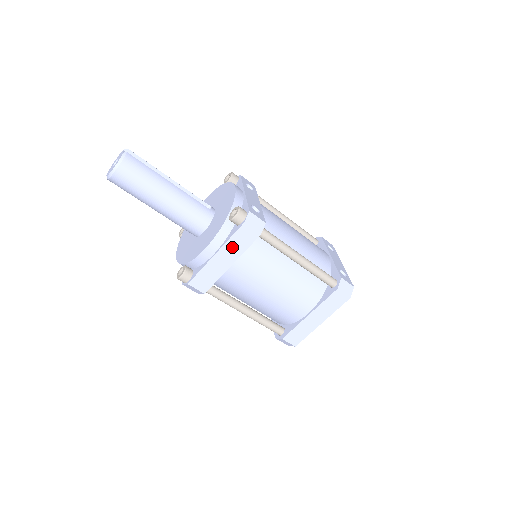
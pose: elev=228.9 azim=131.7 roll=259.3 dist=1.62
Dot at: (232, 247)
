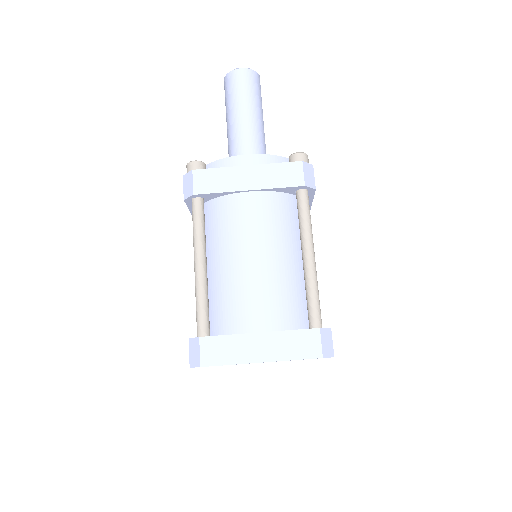
Dot at: (269, 173)
